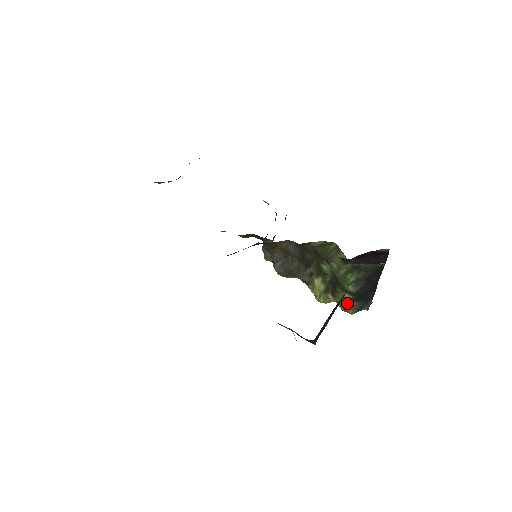
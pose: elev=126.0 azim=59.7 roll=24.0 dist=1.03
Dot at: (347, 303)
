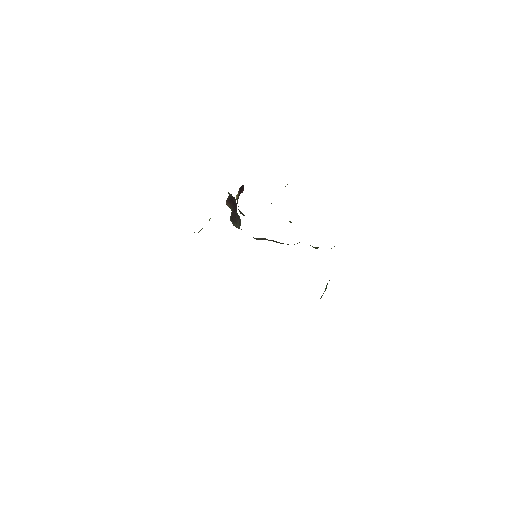
Dot at: occluded
